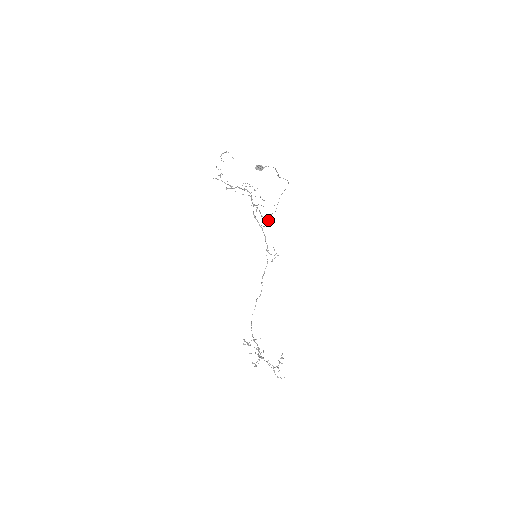
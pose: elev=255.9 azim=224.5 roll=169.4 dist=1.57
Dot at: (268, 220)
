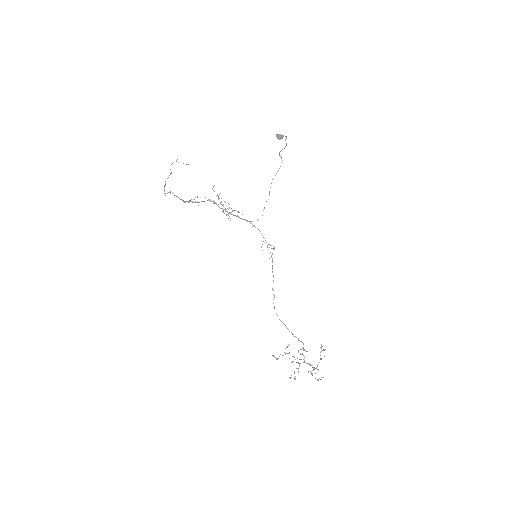
Dot at: (263, 210)
